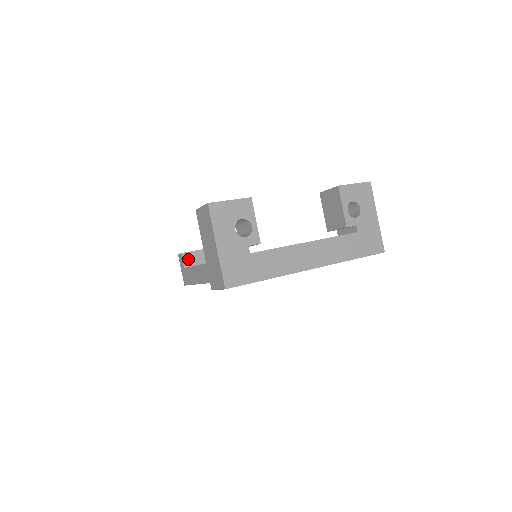
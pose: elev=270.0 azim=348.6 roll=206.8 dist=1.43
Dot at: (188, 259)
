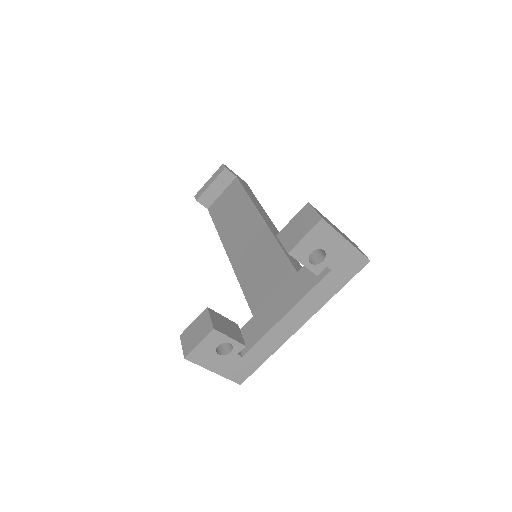
Dot at: (205, 200)
